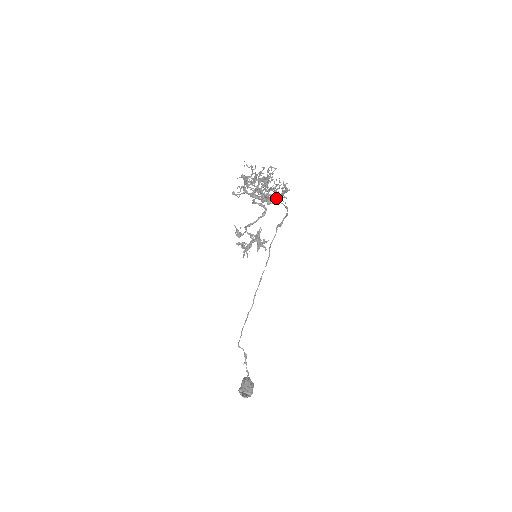
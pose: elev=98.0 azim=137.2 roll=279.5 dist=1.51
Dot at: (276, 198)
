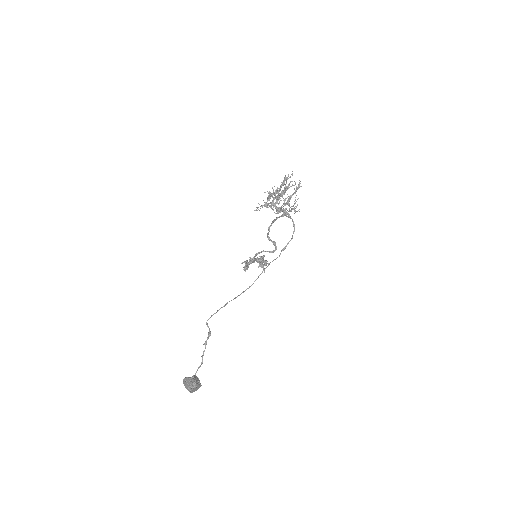
Dot at: (289, 196)
